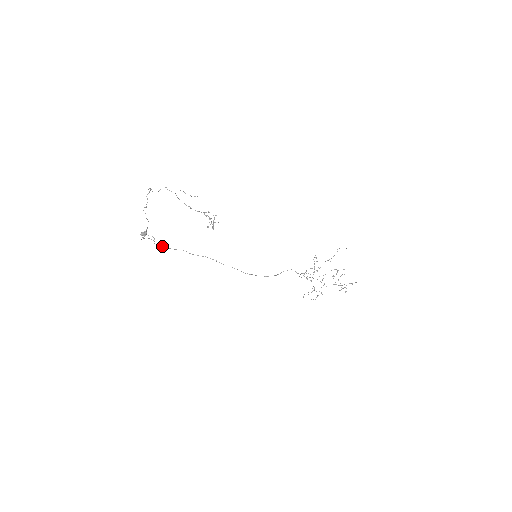
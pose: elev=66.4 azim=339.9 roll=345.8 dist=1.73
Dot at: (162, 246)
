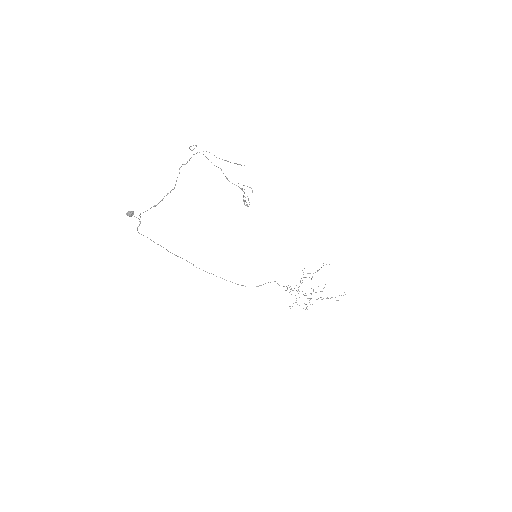
Dot at: (143, 235)
